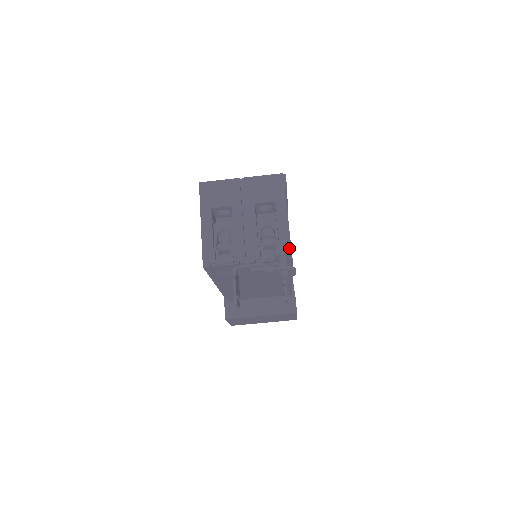
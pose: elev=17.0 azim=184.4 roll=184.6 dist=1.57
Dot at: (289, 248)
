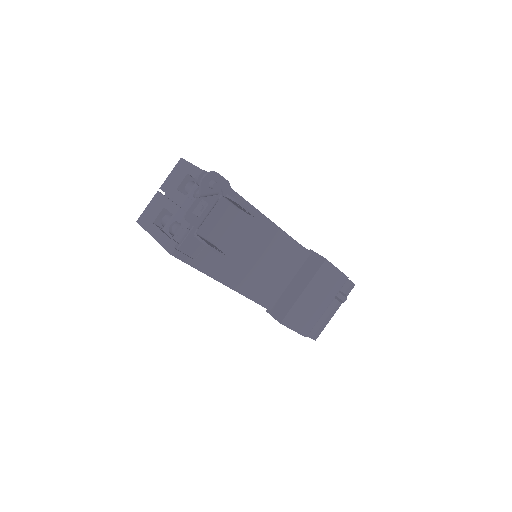
Dot at: occluded
